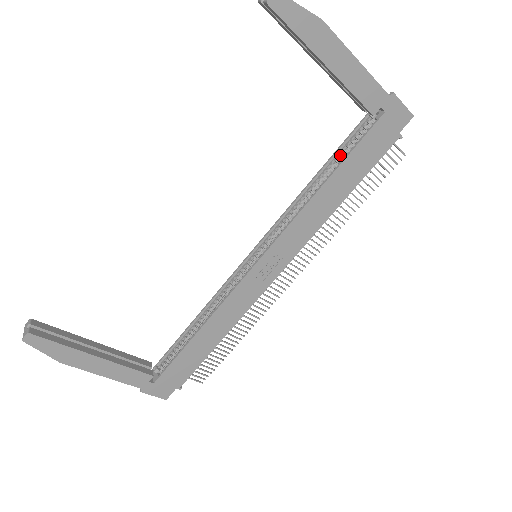
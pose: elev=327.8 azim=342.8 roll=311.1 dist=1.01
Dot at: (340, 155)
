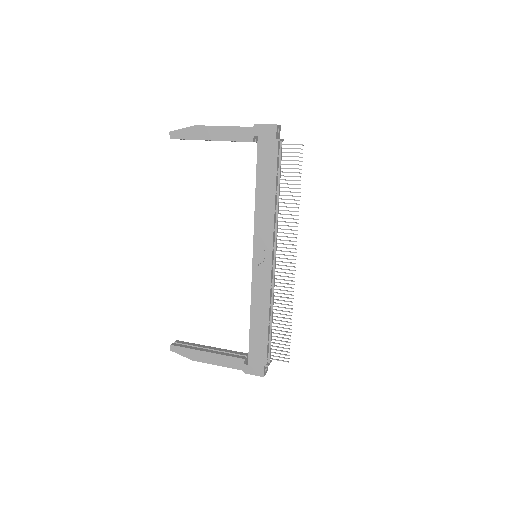
Dot at: occluded
